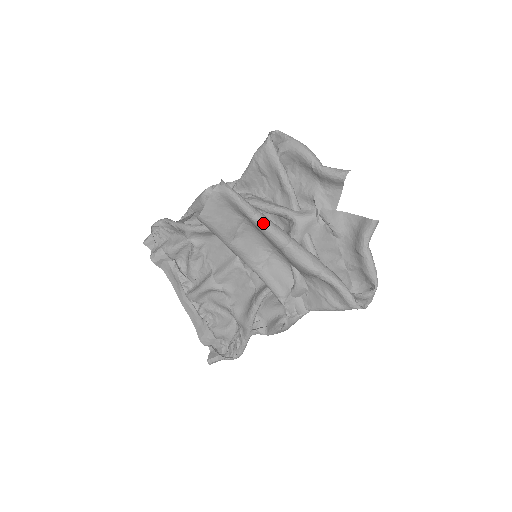
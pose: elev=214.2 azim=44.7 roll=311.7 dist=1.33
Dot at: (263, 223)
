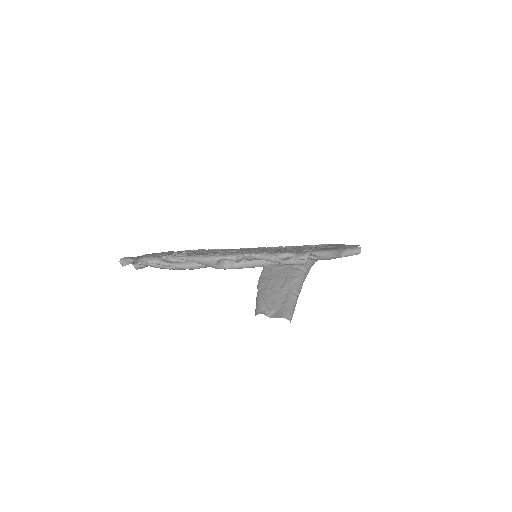
Dot at: occluded
